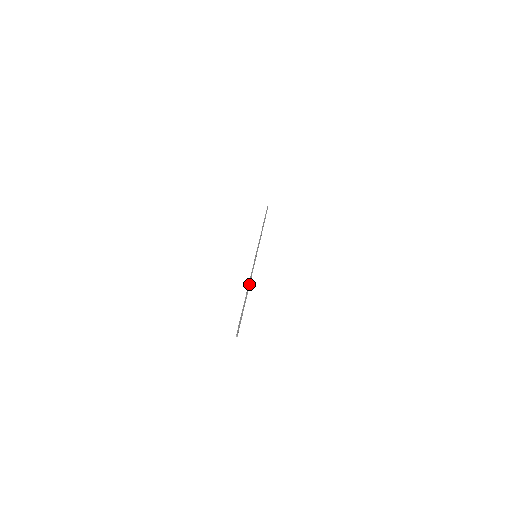
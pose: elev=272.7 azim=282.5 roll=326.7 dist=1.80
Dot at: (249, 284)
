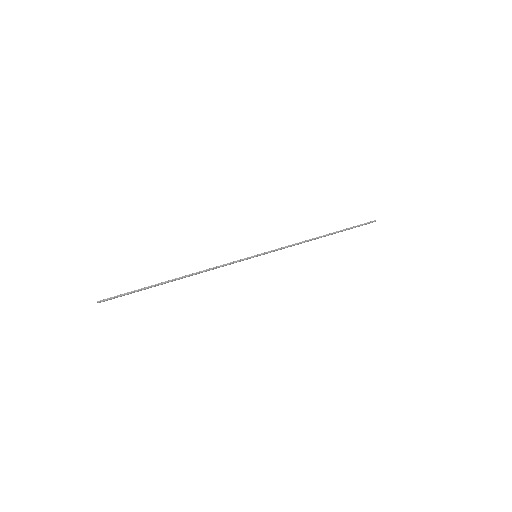
Dot at: (194, 273)
